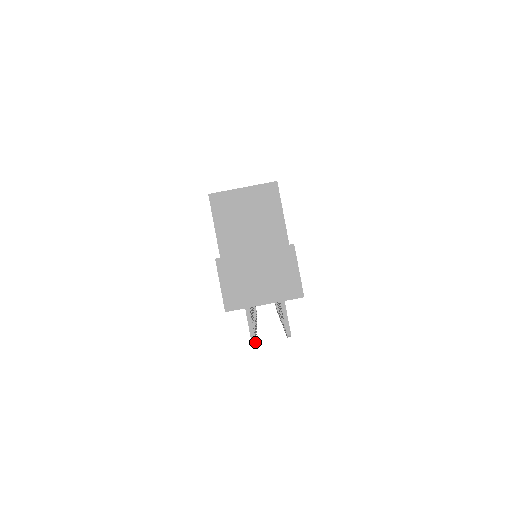
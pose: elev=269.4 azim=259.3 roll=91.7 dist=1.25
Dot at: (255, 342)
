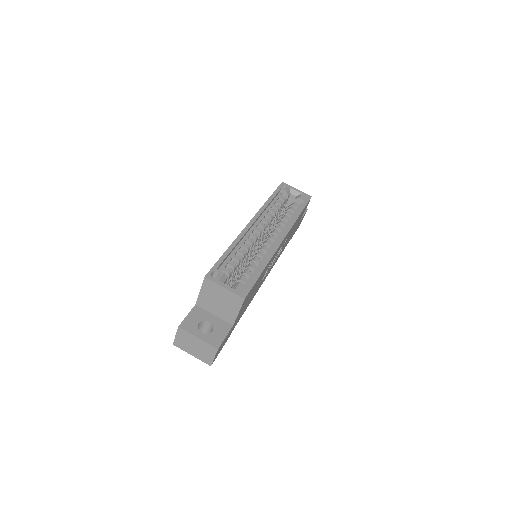
Dot at: occluded
